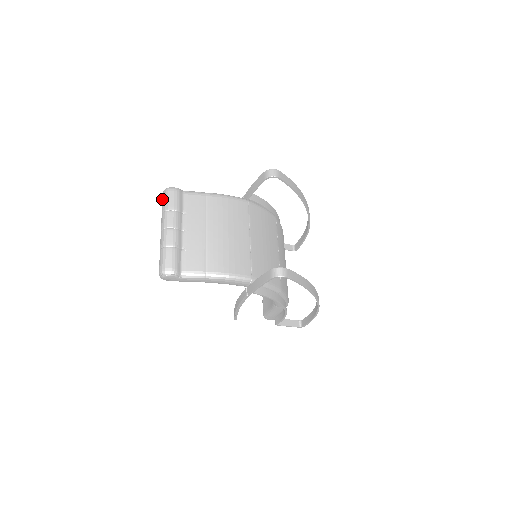
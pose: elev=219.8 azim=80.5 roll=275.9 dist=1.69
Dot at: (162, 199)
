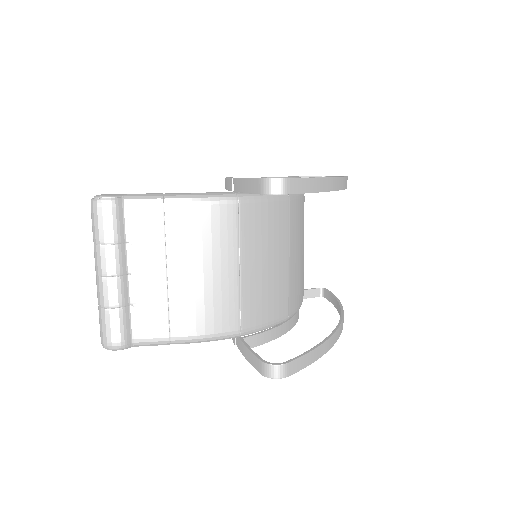
Dot at: (91, 215)
